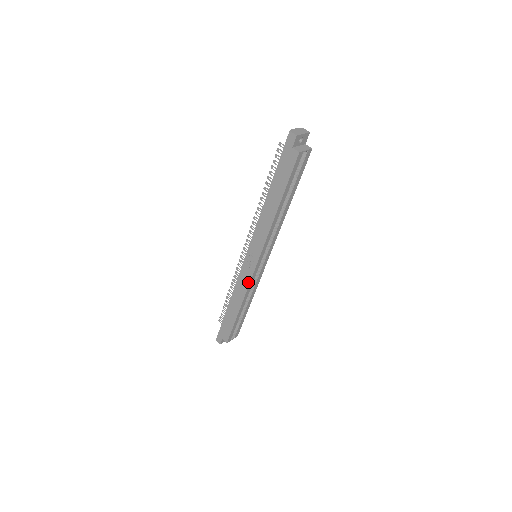
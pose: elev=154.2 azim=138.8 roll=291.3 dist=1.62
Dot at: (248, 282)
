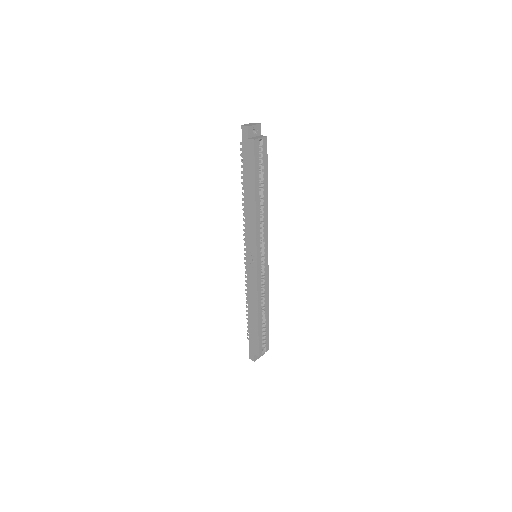
Dot at: (256, 283)
